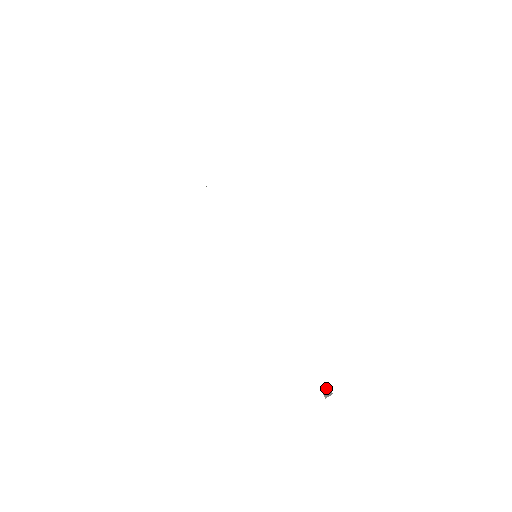
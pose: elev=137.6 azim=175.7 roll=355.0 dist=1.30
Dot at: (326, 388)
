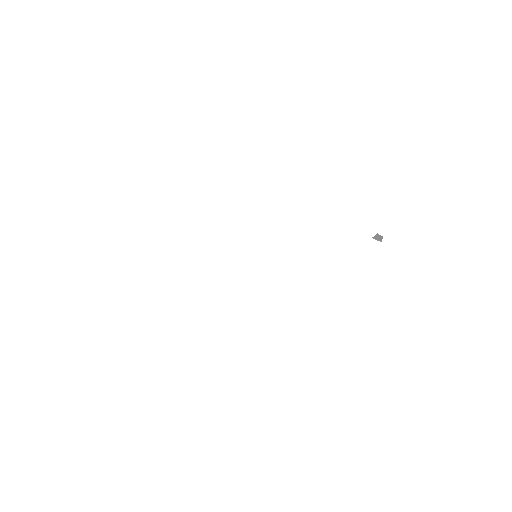
Dot at: (375, 236)
